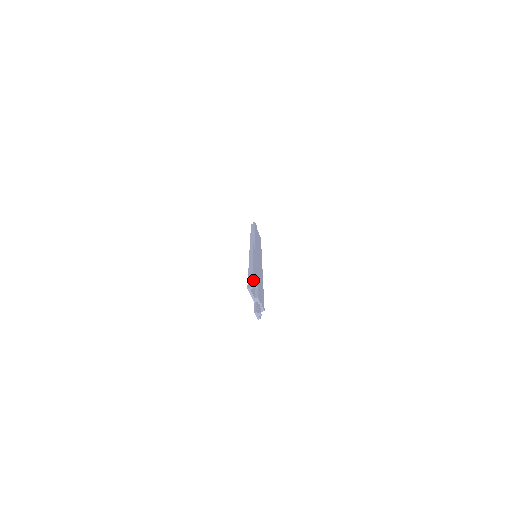
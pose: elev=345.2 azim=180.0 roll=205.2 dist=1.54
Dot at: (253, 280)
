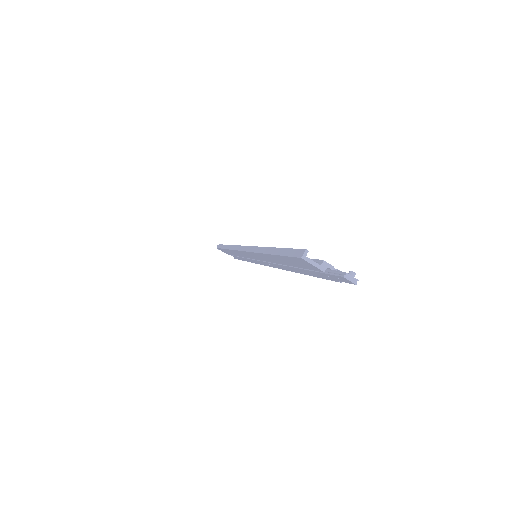
Dot at: (294, 250)
